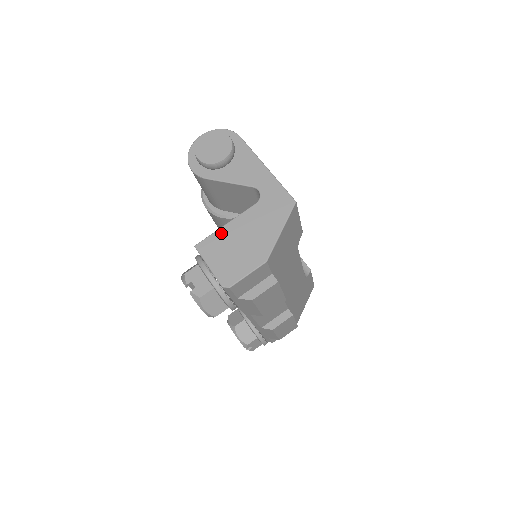
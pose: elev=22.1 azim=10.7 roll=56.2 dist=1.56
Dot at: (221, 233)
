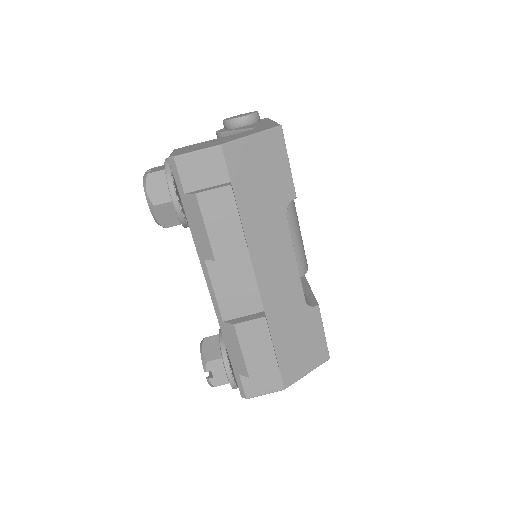
Dot at: (202, 143)
